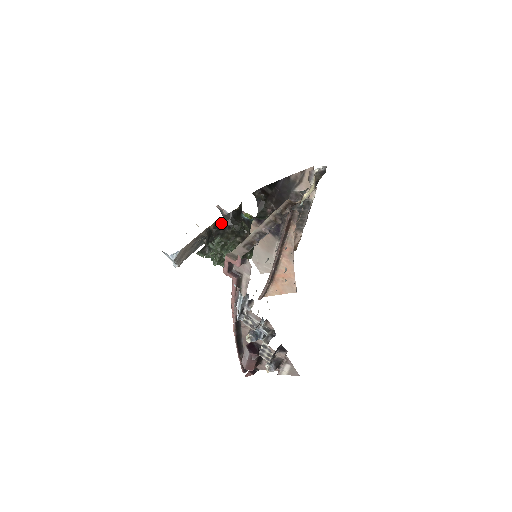
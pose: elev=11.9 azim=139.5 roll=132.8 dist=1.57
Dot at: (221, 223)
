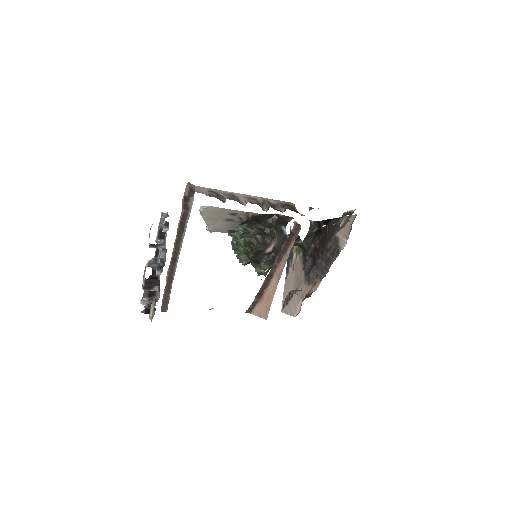
Dot at: (260, 217)
